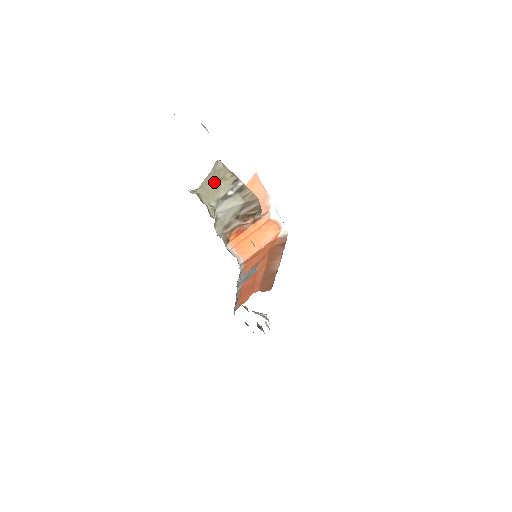
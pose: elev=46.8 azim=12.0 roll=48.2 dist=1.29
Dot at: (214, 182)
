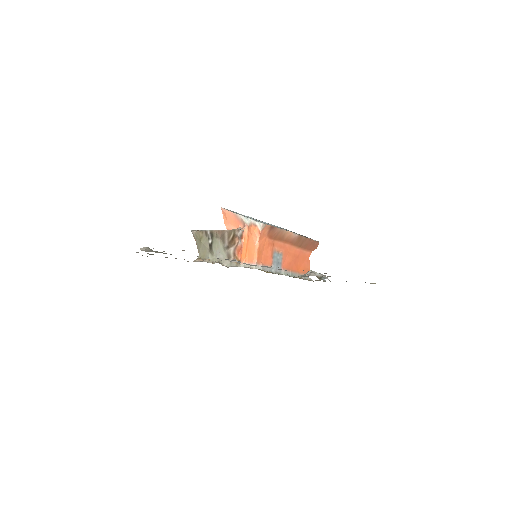
Dot at: (200, 244)
